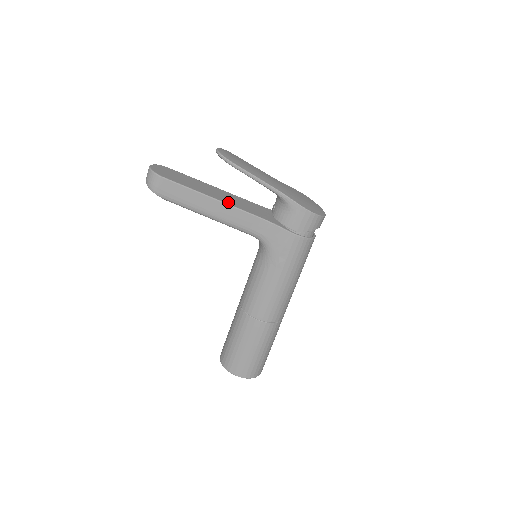
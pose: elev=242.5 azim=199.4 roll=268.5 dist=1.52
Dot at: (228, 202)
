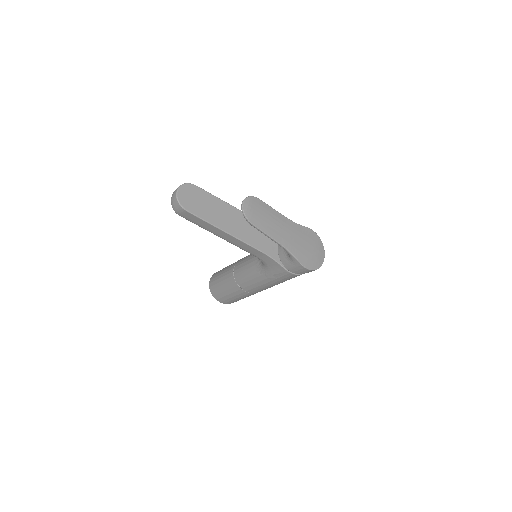
Dot at: (241, 236)
